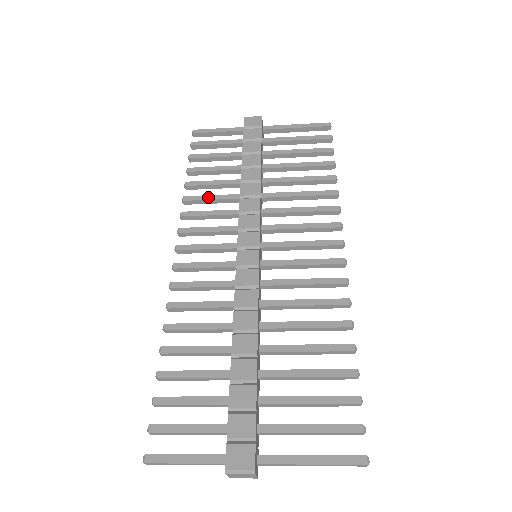
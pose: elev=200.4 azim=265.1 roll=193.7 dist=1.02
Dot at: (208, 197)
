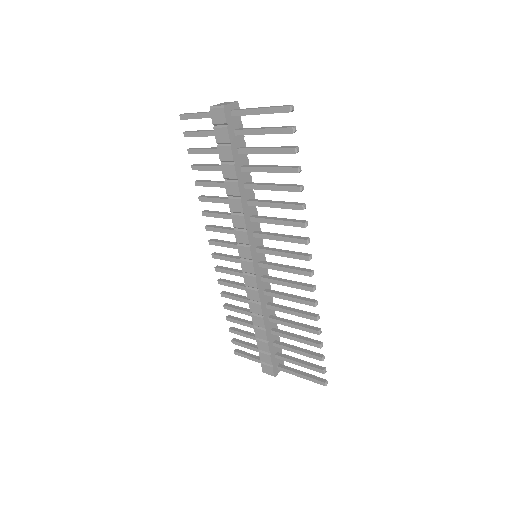
Dot at: (213, 200)
